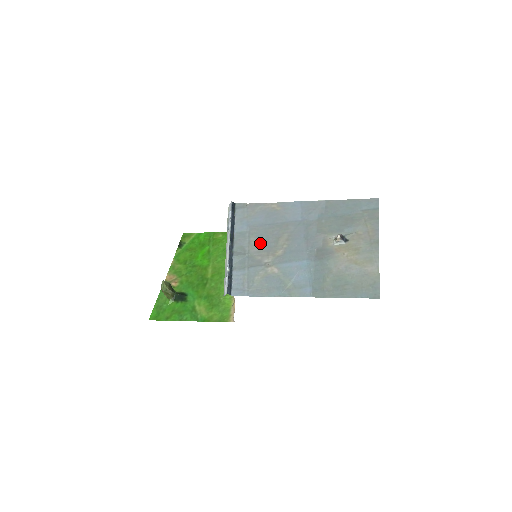
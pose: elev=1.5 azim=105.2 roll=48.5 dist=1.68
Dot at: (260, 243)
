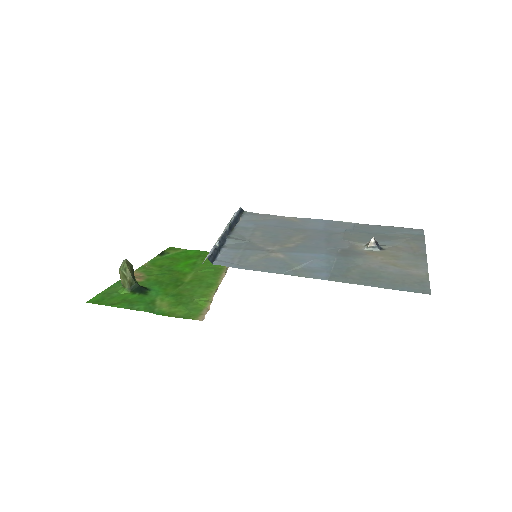
Dot at: (266, 236)
